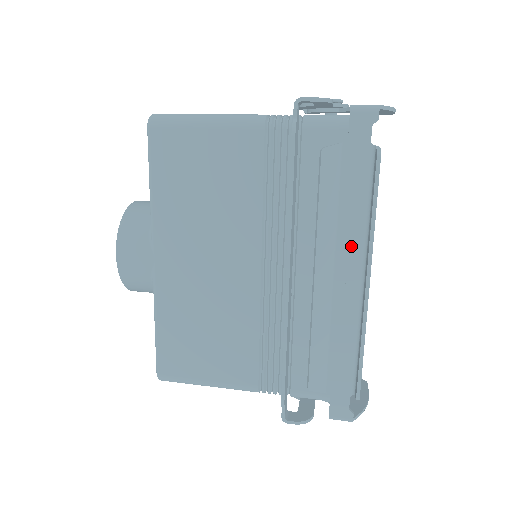
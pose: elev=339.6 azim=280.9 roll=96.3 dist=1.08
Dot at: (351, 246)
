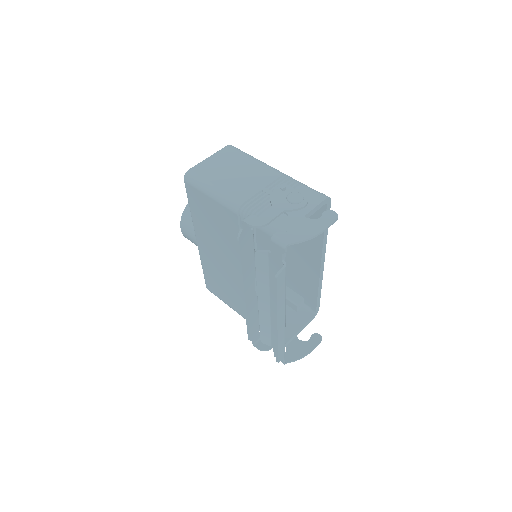
Dot at: occluded
